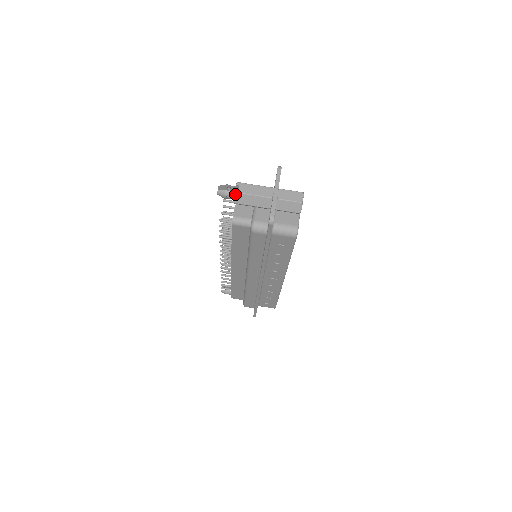
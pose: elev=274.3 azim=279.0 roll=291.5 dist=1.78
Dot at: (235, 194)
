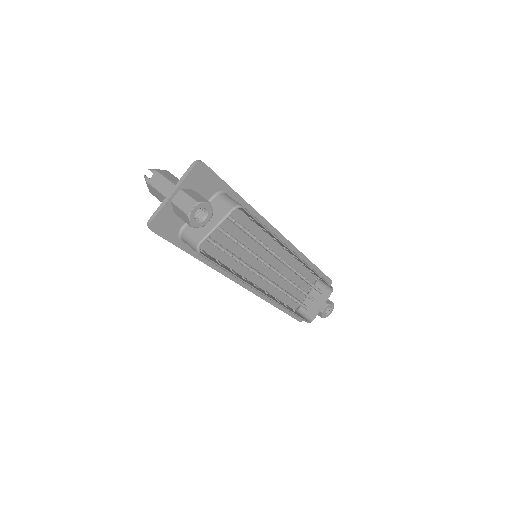
Dot at: (147, 183)
